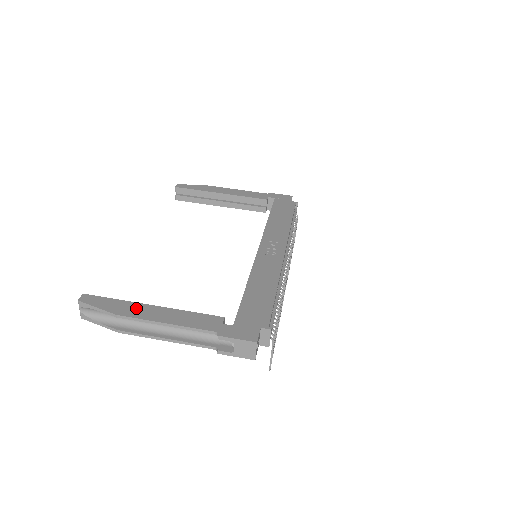
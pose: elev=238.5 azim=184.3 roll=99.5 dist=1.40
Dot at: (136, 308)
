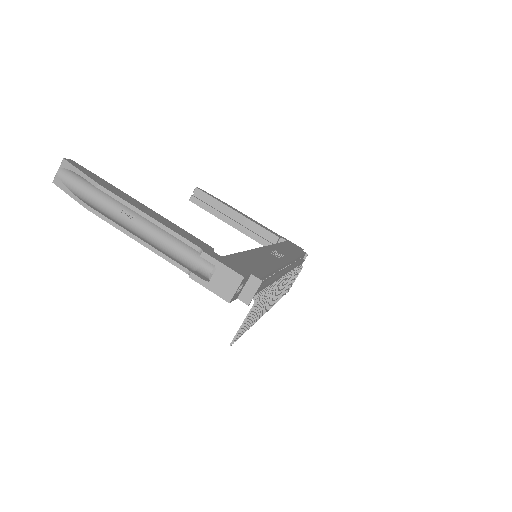
Dot at: (122, 193)
